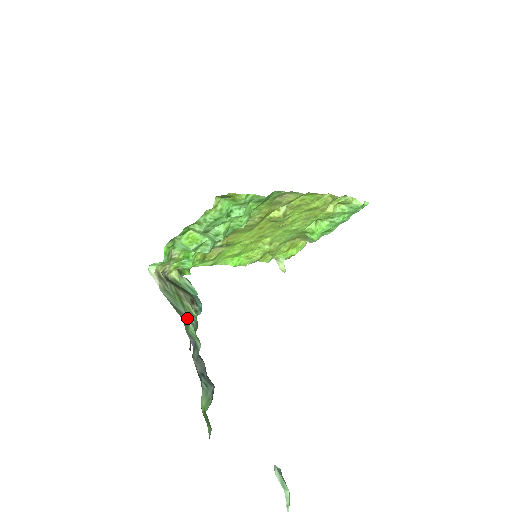
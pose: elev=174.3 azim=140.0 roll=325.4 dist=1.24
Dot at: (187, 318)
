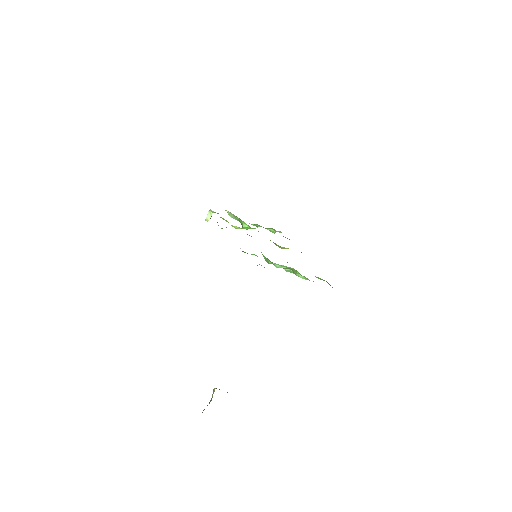
Dot at: occluded
